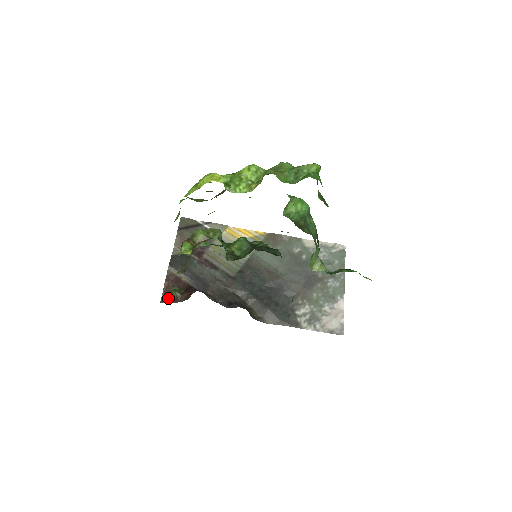
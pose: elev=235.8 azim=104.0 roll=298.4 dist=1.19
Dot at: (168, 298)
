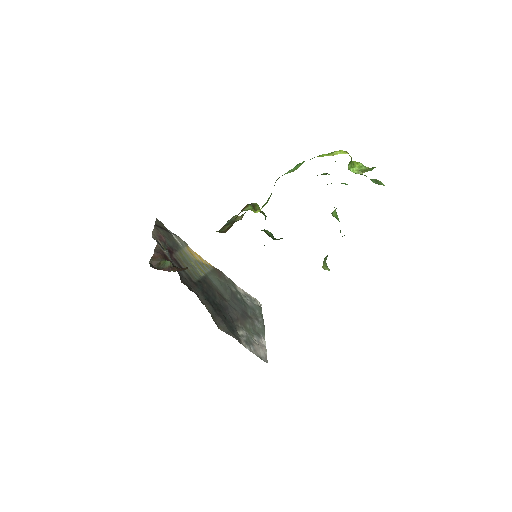
Dot at: (155, 266)
